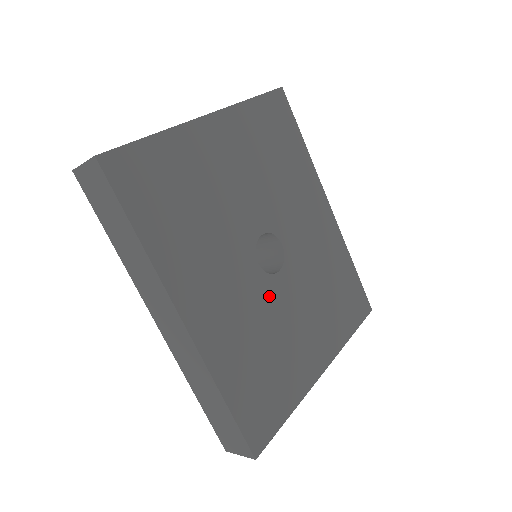
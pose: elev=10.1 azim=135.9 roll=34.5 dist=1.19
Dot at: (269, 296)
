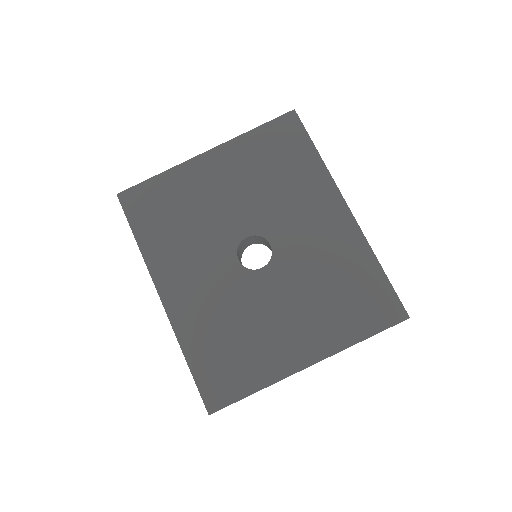
Dot at: (247, 287)
